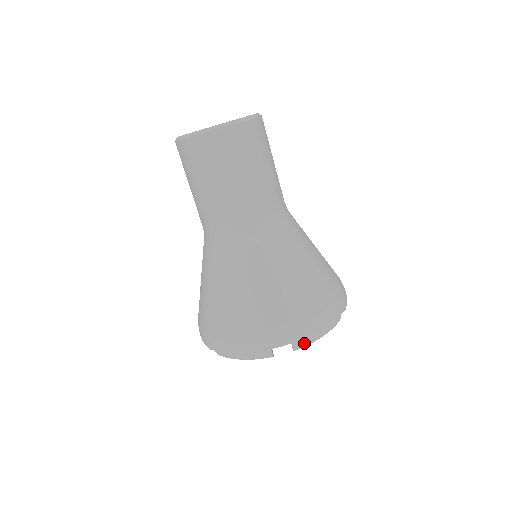
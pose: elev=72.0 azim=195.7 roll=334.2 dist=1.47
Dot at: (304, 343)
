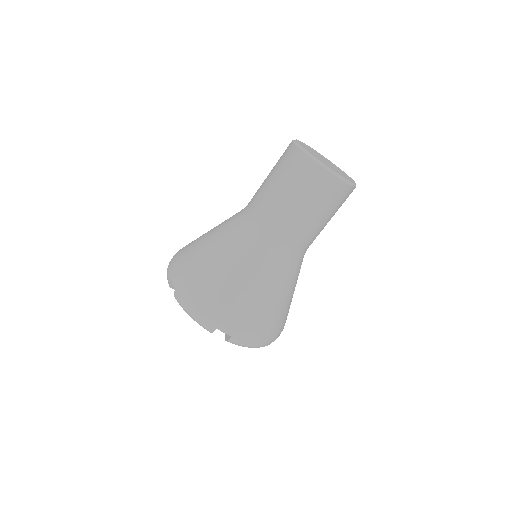
Dot at: (238, 343)
